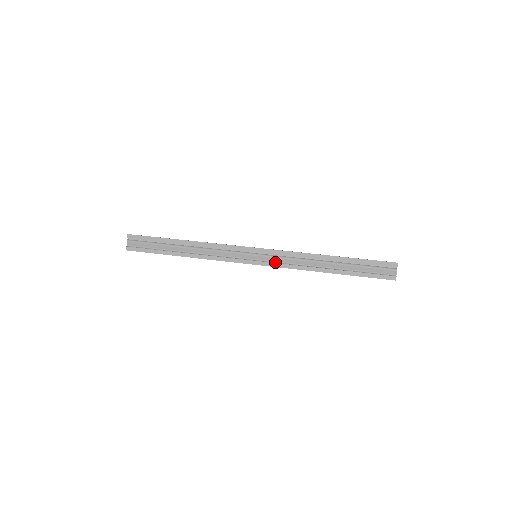
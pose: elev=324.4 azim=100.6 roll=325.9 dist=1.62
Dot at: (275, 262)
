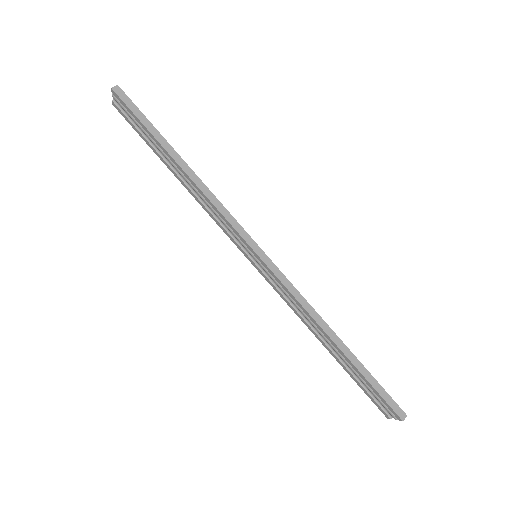
Dot at: (273, 282)
